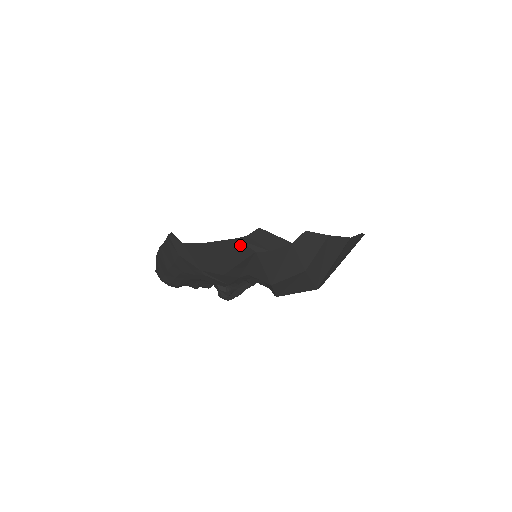
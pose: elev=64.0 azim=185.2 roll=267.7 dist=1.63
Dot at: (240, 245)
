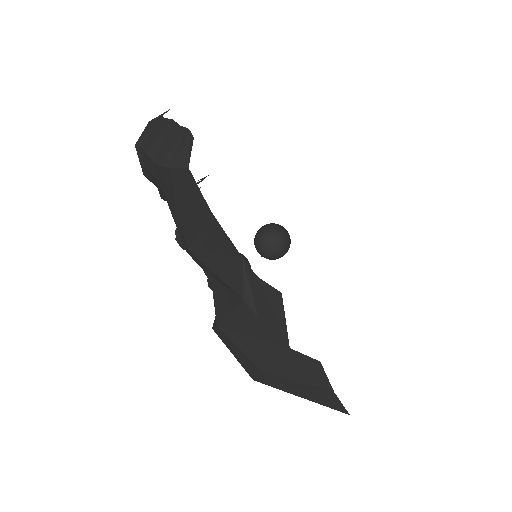
Dot at: (238, 269)
